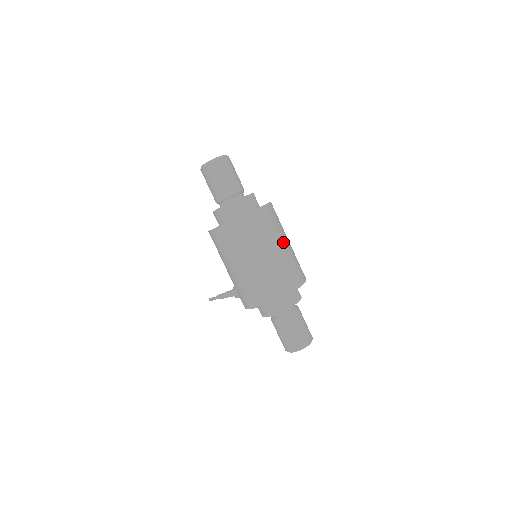
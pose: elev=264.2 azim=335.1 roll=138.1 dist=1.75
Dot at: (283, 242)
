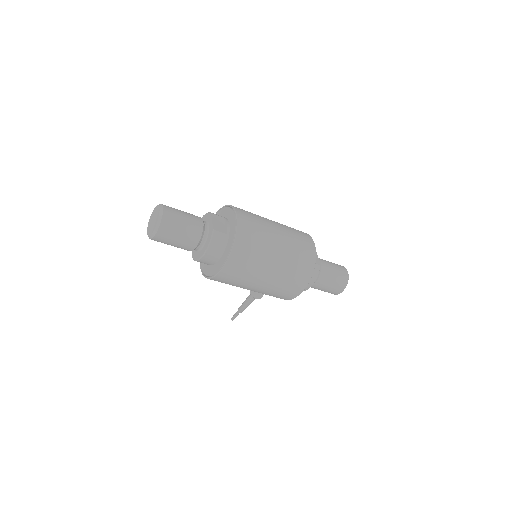
Dot at: (274, 226)
